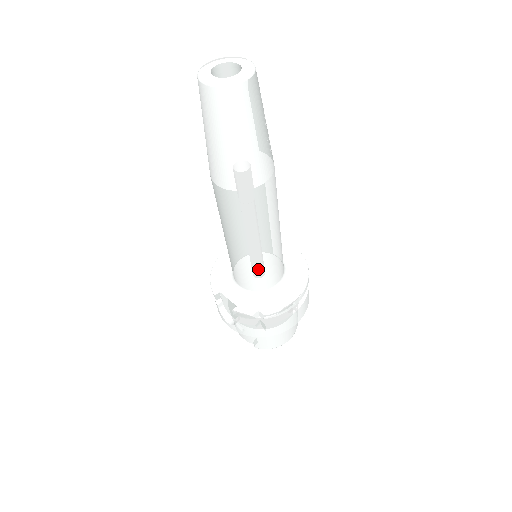
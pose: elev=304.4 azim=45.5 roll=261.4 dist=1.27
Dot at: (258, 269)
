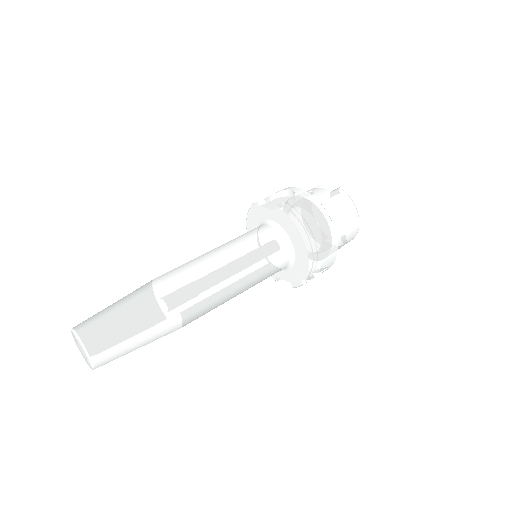
Dot at: (263, 278)
